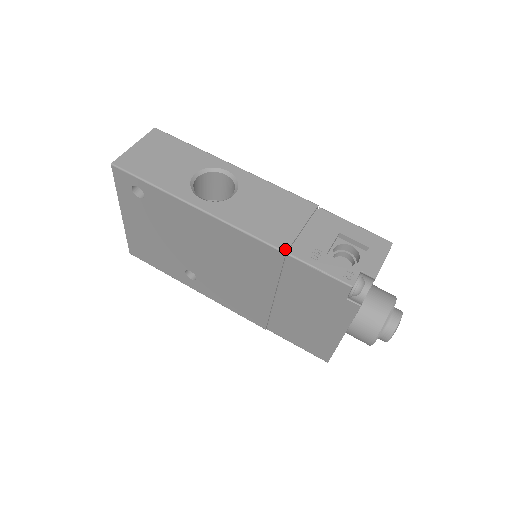
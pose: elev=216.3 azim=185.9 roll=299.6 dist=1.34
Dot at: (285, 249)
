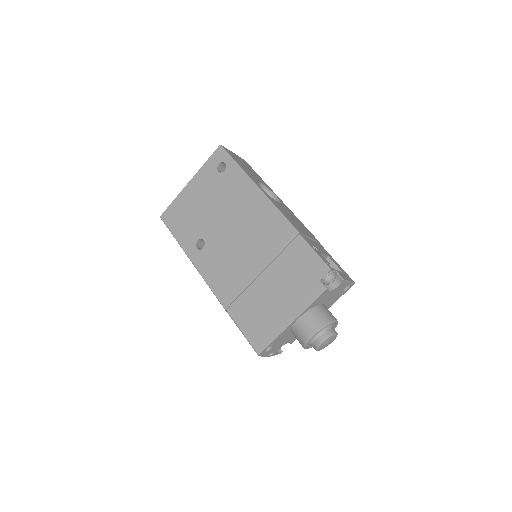
Dot at: (300, 232)
